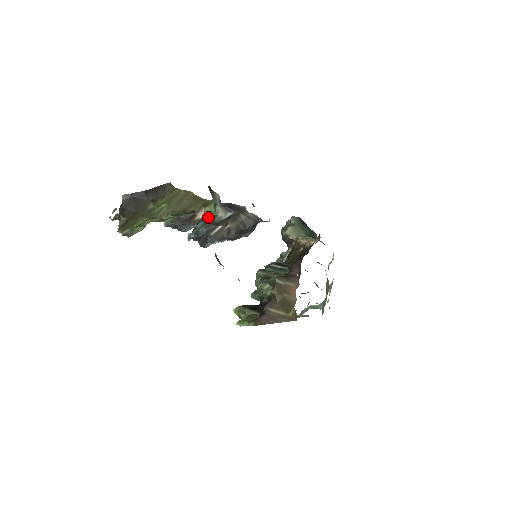
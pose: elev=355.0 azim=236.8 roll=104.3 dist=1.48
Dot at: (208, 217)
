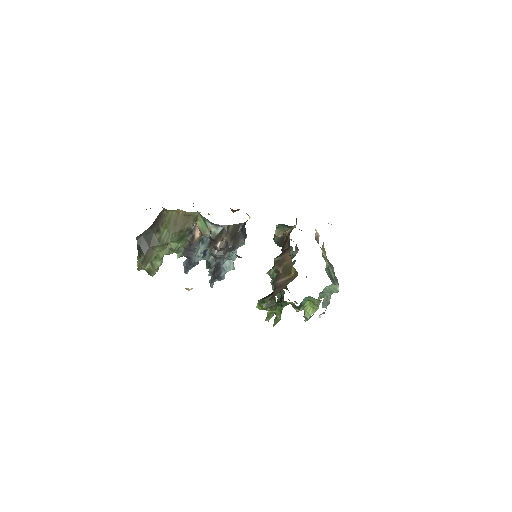
Dot at: (203, 231)
